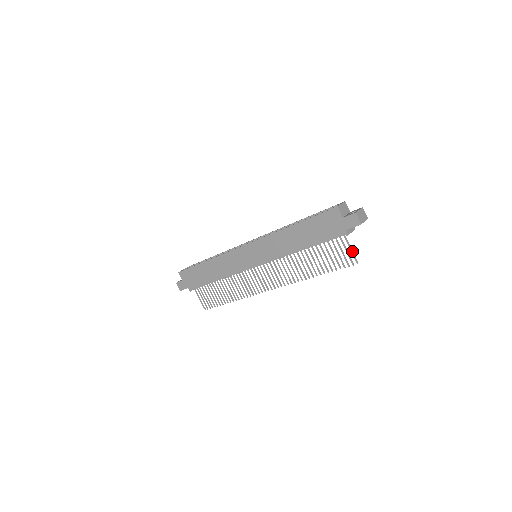
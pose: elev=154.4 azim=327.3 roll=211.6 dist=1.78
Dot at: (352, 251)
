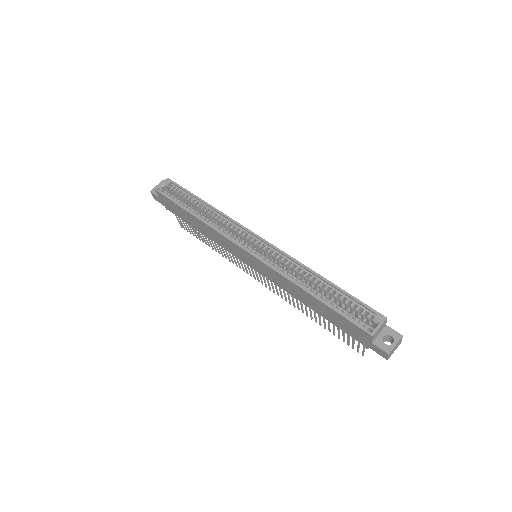
Dot at: (364, 350)
